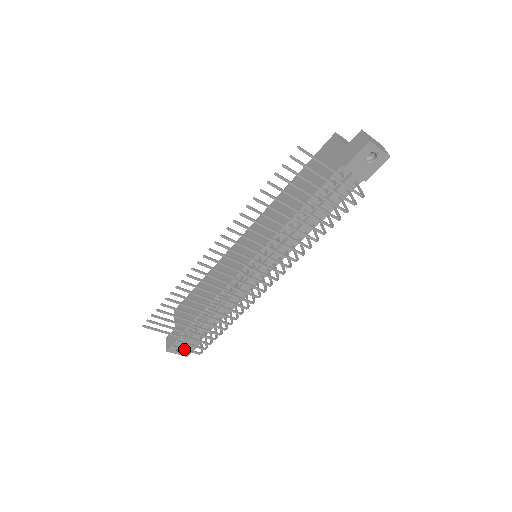
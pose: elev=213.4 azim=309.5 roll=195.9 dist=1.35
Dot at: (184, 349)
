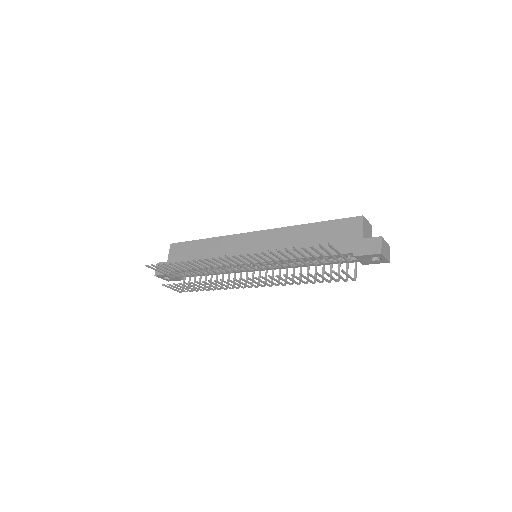
Dot at: (171, 288)
